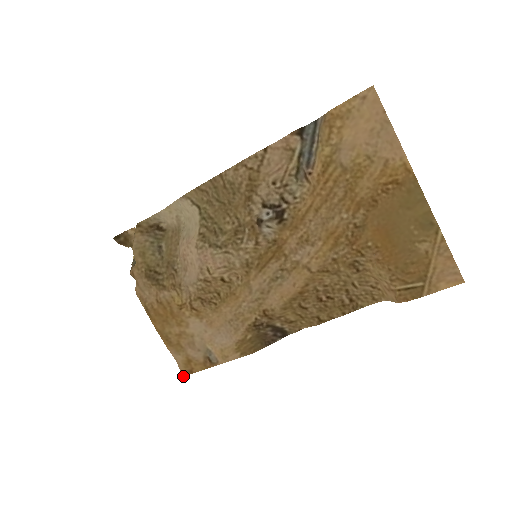
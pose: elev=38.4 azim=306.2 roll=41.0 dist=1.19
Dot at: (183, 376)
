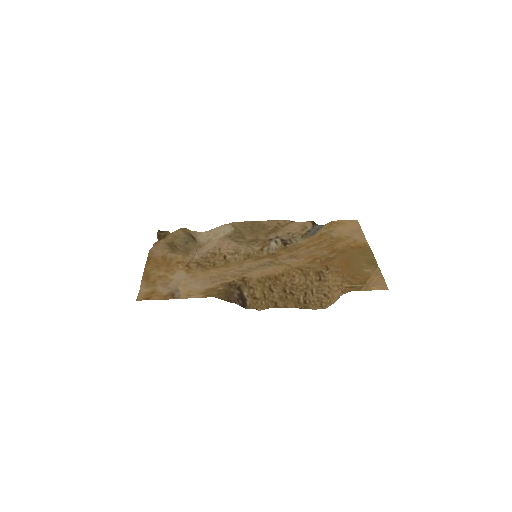
Dot at: occluded
